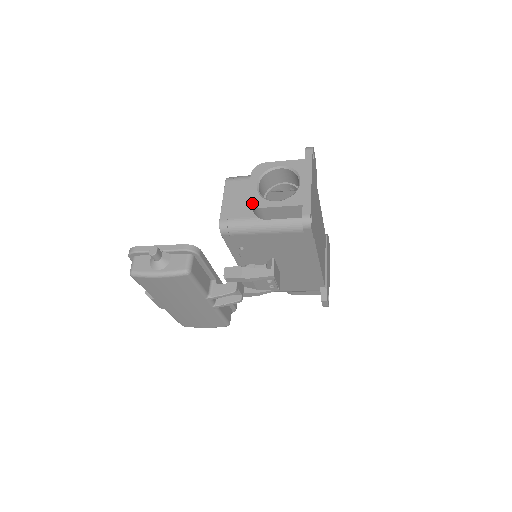
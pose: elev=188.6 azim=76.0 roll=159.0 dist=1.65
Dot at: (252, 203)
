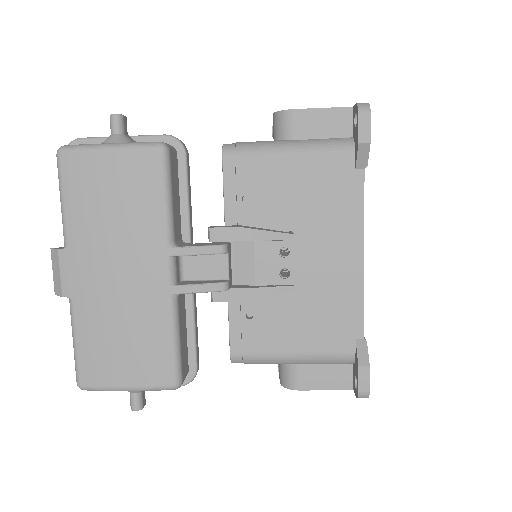
Dot at: (280, 111)
